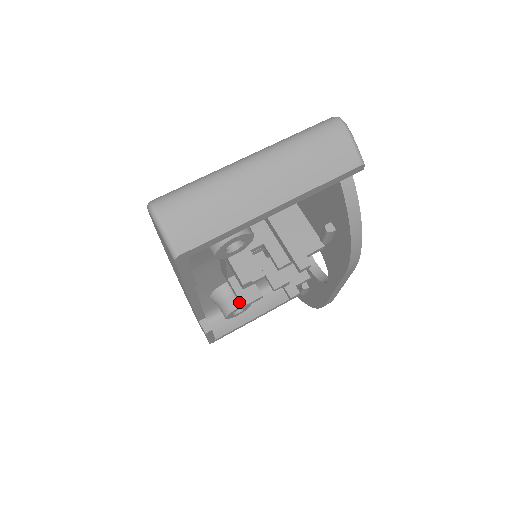
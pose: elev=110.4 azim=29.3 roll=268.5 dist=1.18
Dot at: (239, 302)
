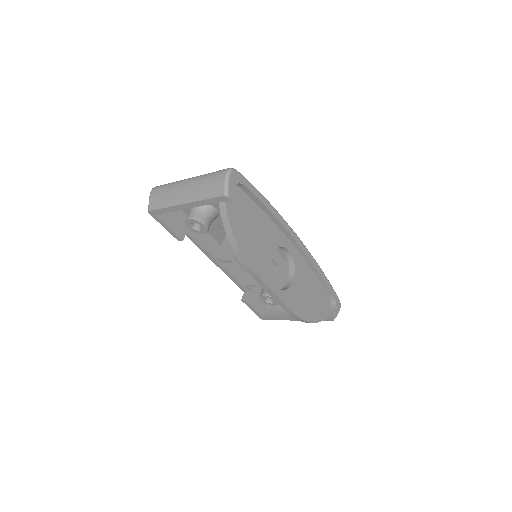
Dot at: occluded
